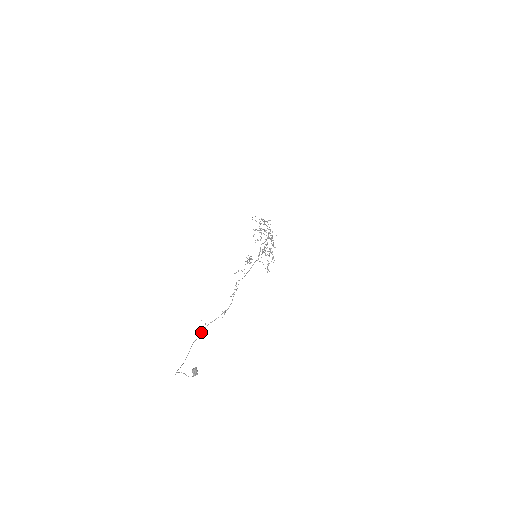
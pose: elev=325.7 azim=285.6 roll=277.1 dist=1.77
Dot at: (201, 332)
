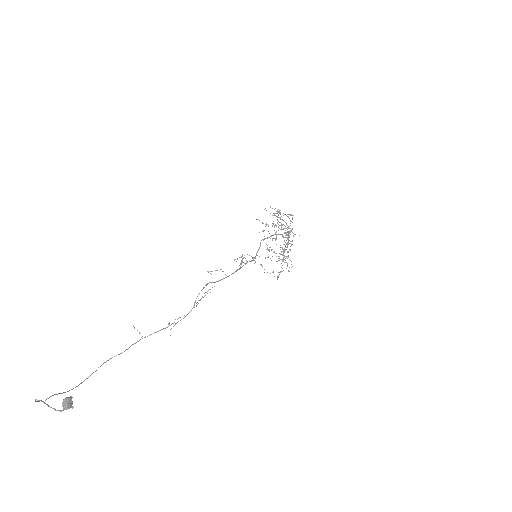
Dot at: (130, 346)
